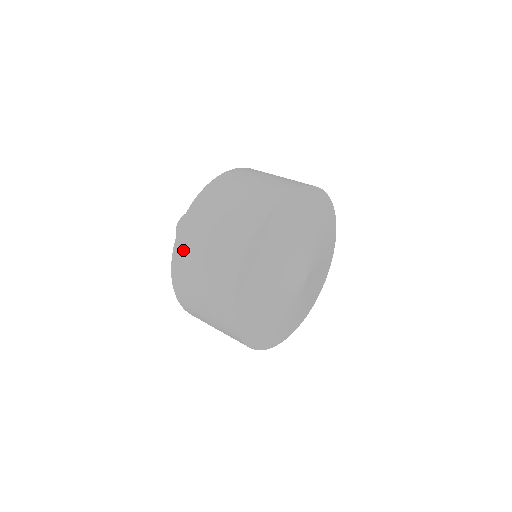
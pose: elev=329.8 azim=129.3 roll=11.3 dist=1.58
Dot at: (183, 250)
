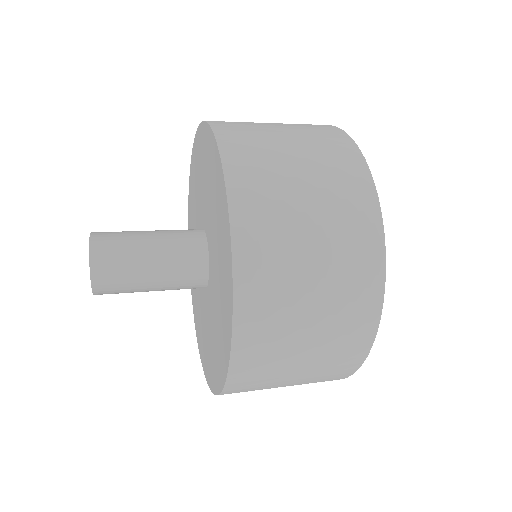
Dot at: (245, 157)
